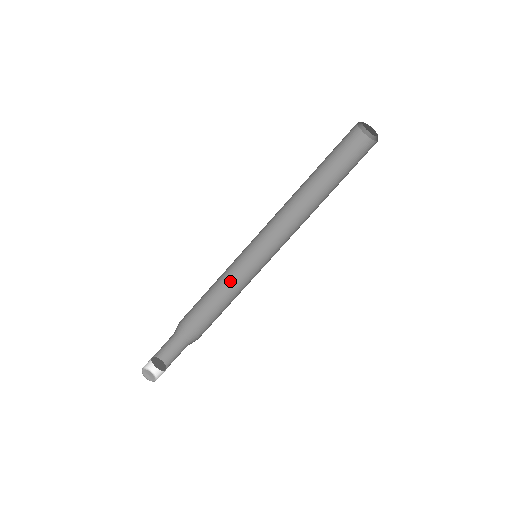
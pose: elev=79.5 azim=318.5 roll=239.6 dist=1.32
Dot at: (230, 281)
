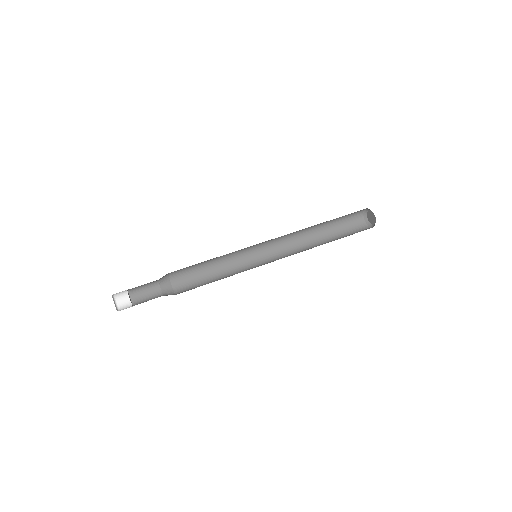
Dot at: (226, 273)
